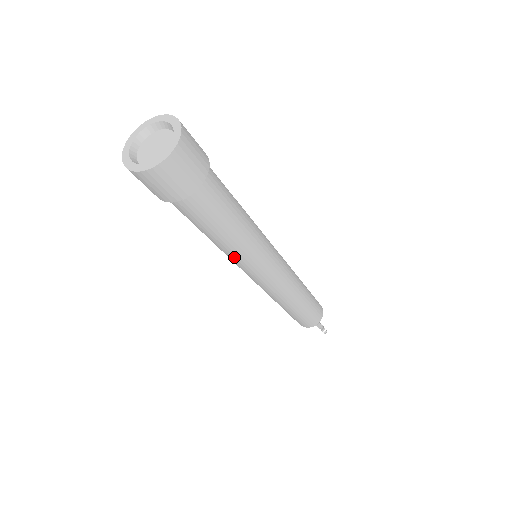
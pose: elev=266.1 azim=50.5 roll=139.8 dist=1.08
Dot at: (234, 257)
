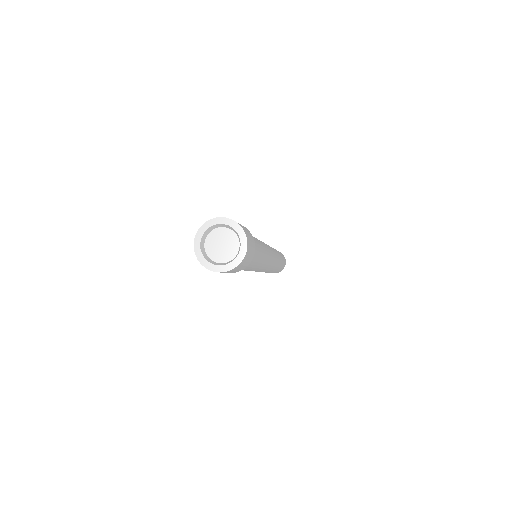
Dot at: occluded
